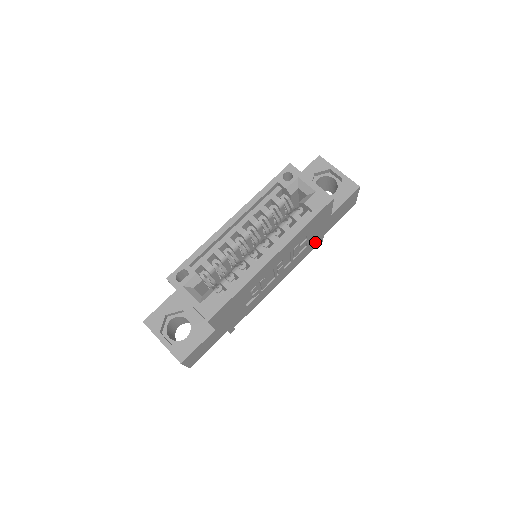
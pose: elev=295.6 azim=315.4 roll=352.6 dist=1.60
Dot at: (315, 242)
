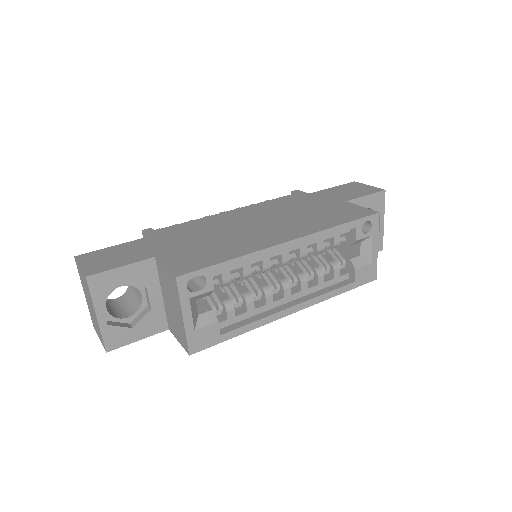
Dot at: occluded
